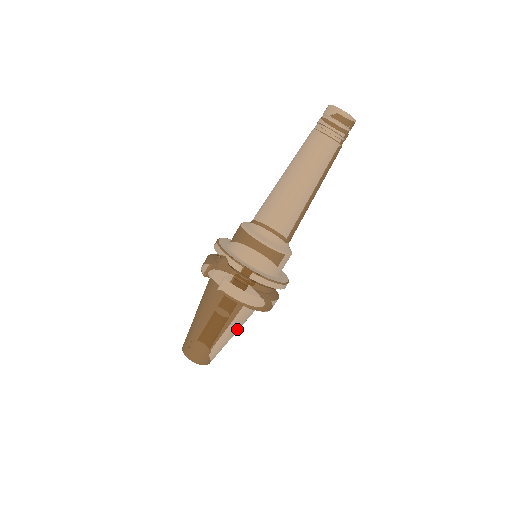
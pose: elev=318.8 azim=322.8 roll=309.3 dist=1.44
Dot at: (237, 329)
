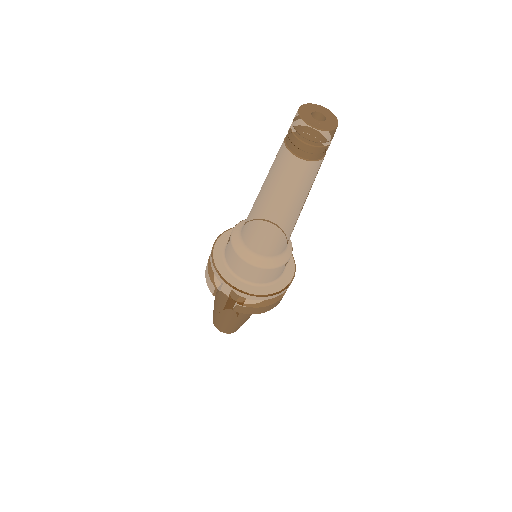
Dot at: occluded
